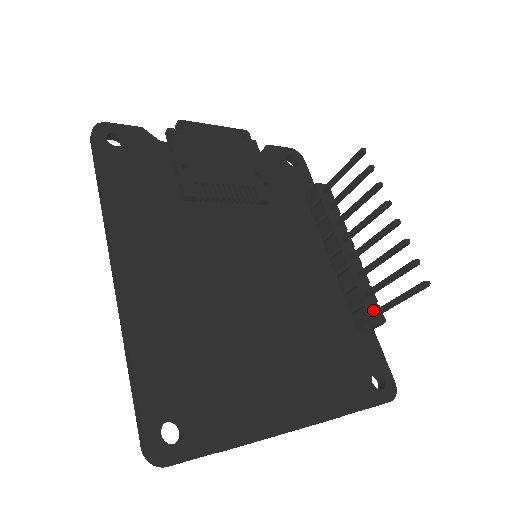
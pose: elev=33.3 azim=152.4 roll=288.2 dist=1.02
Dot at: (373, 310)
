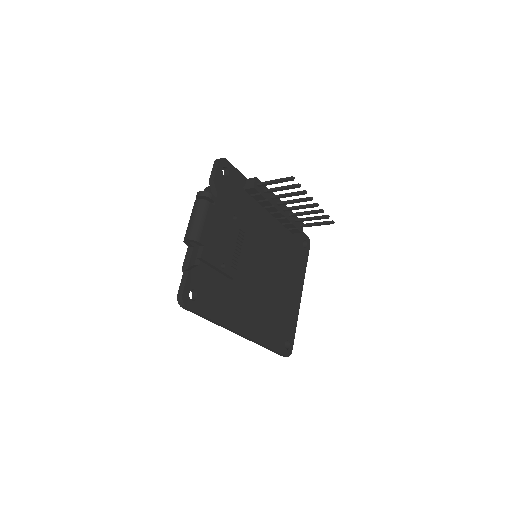
Dot at: (300, 225)
